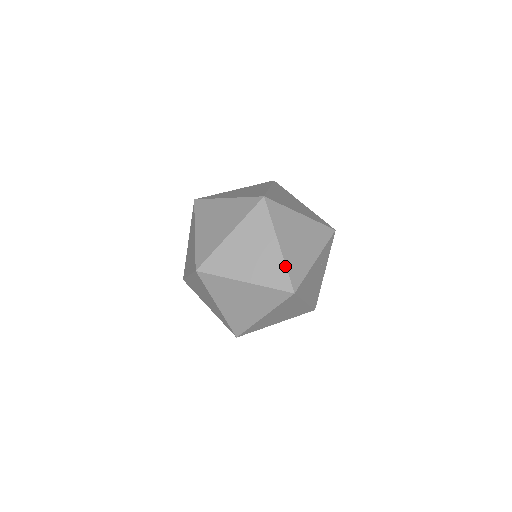
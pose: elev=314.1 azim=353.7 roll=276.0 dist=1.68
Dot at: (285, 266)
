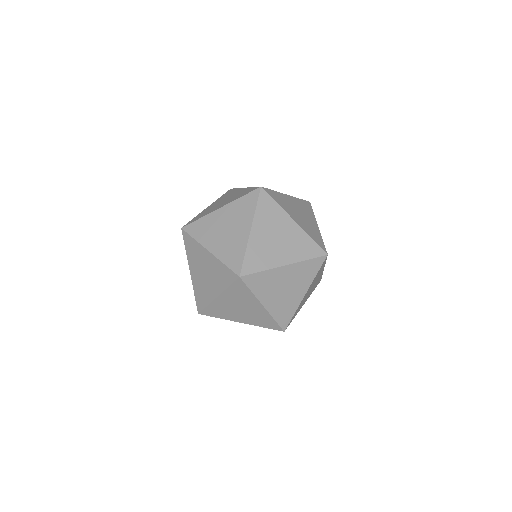
Dot at: (309, 236)
